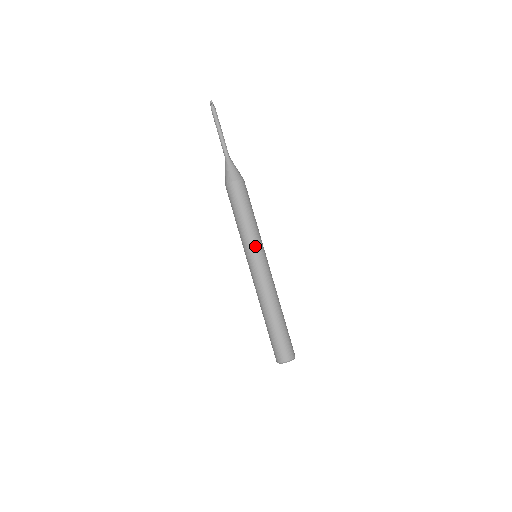
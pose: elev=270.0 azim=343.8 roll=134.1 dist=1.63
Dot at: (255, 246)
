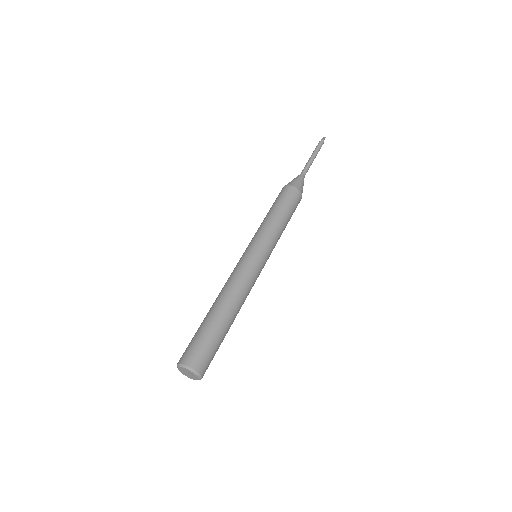
Dot at: (266, 243)
